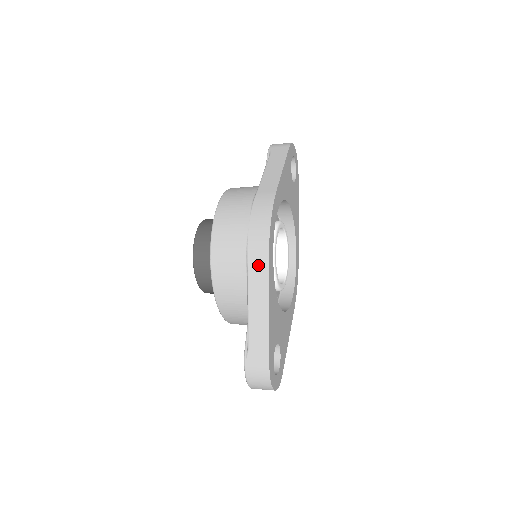
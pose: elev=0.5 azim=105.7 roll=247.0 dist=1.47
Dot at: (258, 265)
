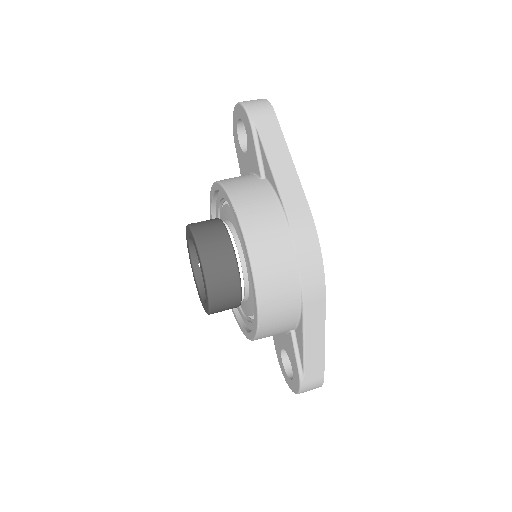
Dot at: (315, 301)
